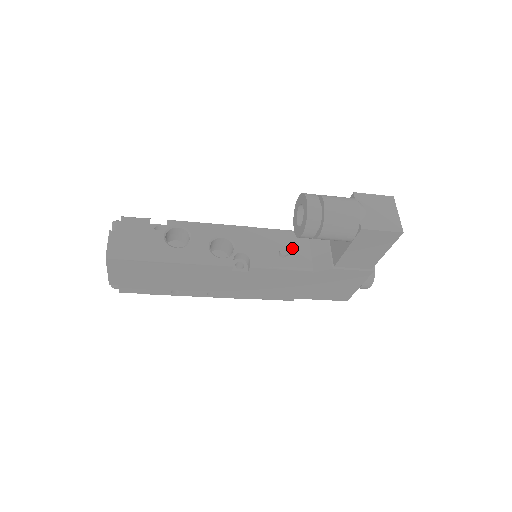
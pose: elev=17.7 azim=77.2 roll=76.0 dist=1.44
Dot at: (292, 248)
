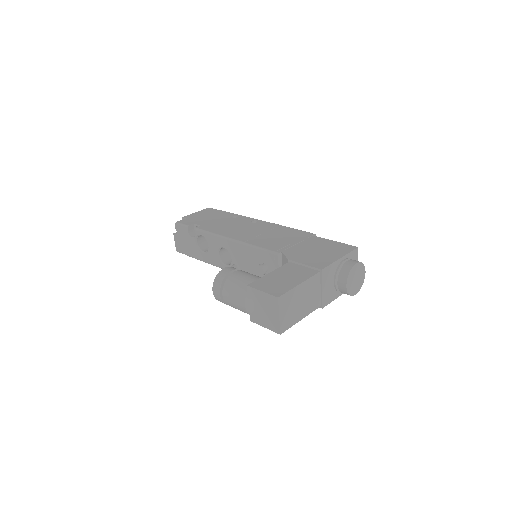
Dot at: (258, 275)
